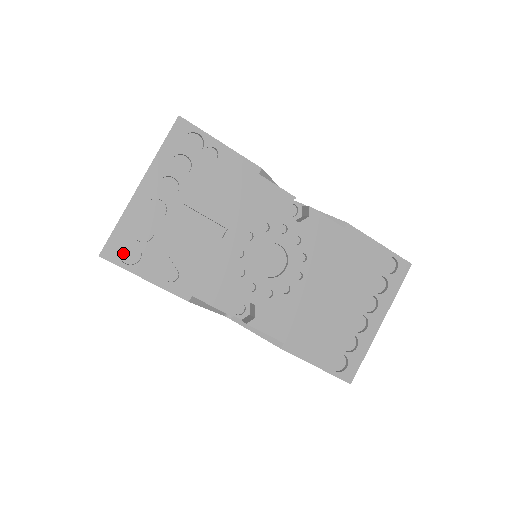
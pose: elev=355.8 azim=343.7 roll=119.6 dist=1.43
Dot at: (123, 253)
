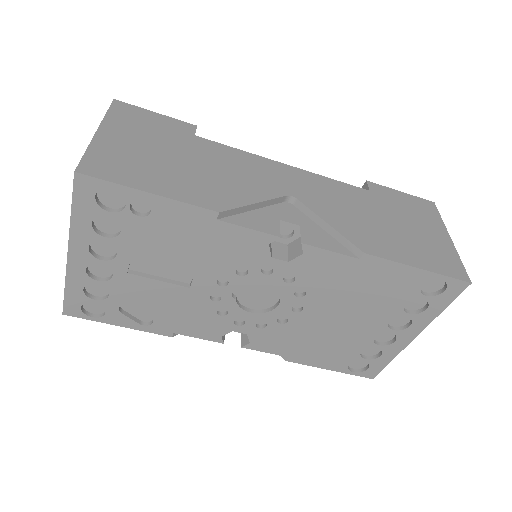
Dot at: (87, 306)
